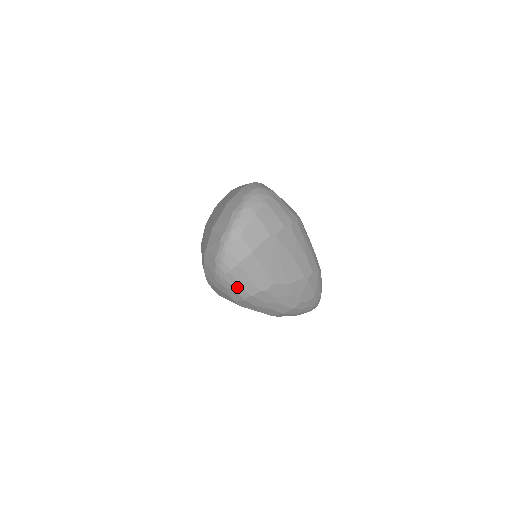
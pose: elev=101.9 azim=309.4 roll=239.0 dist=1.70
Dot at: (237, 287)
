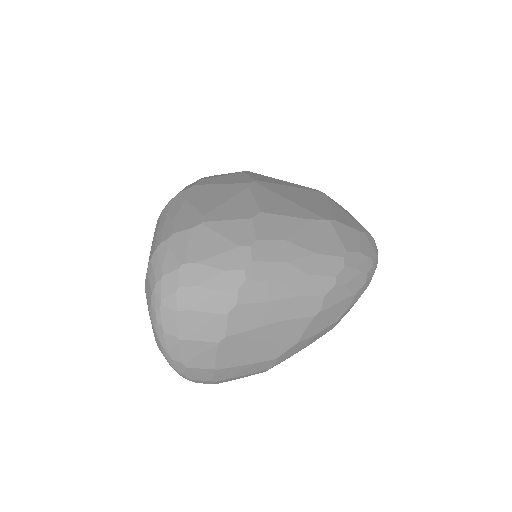
Dot at: occluded
